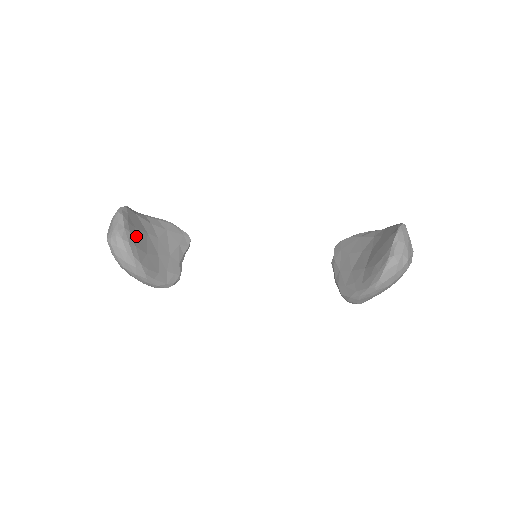
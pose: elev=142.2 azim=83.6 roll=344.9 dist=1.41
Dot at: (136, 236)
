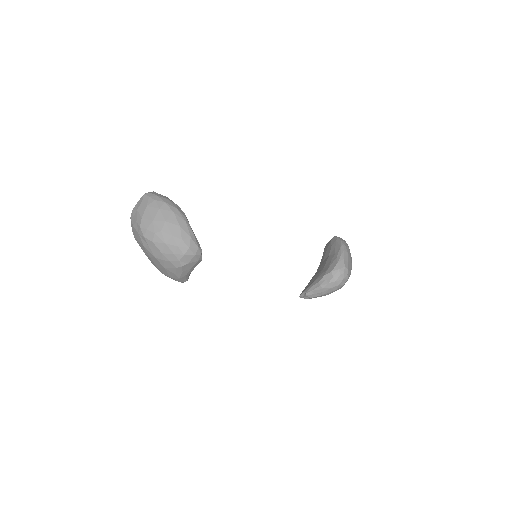
Dot at: occluded
